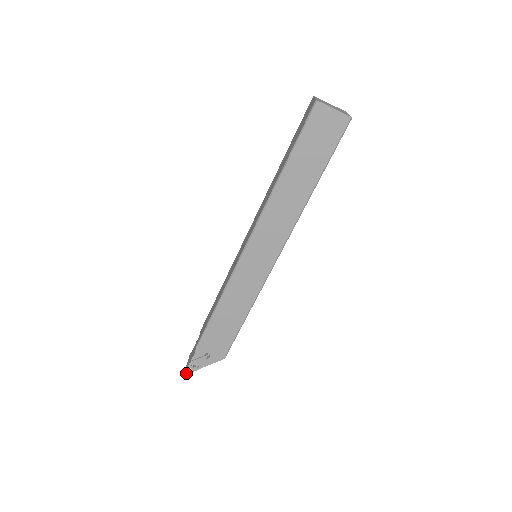
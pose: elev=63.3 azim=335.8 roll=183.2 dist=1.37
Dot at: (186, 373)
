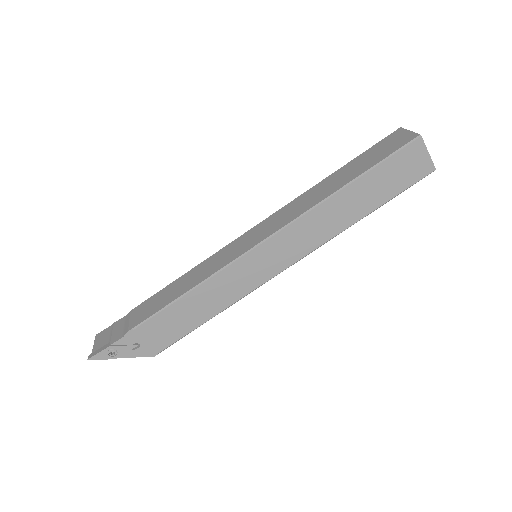
Dot at: (94, 358)
